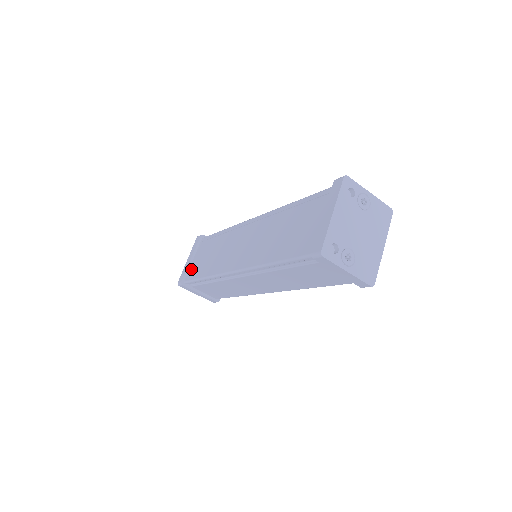
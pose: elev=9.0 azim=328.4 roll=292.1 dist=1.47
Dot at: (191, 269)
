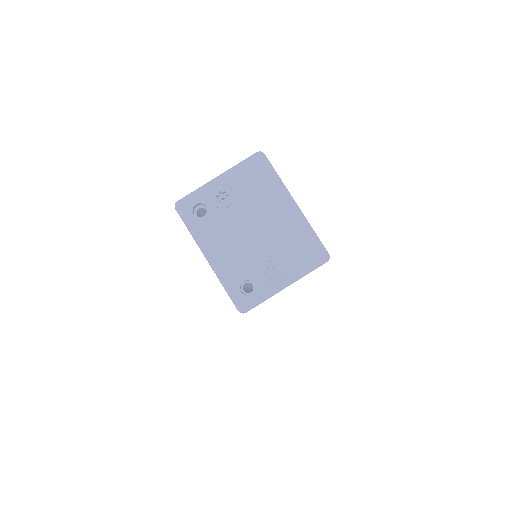
Dot at: occluded
